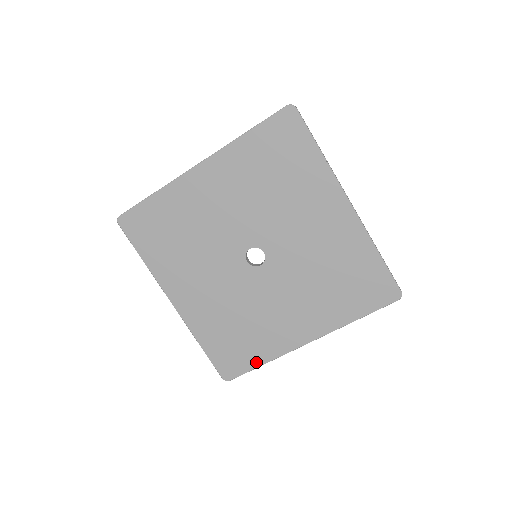
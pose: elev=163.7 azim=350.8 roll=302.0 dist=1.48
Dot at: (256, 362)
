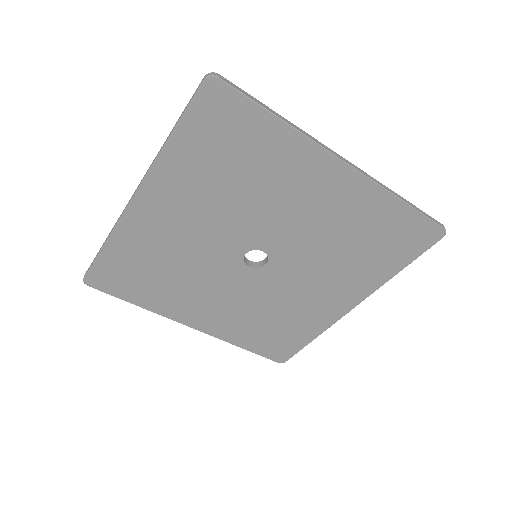
Dot at: (305, 341)
